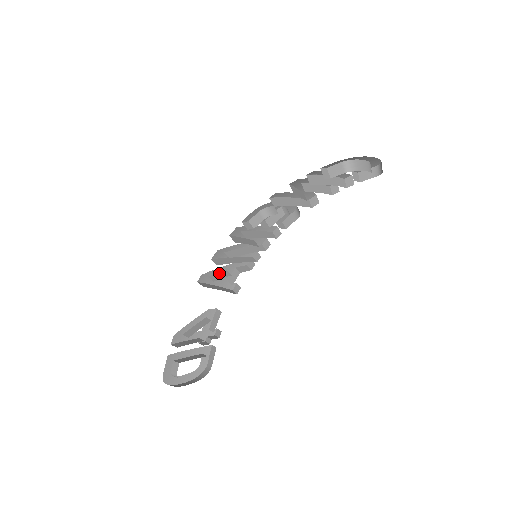
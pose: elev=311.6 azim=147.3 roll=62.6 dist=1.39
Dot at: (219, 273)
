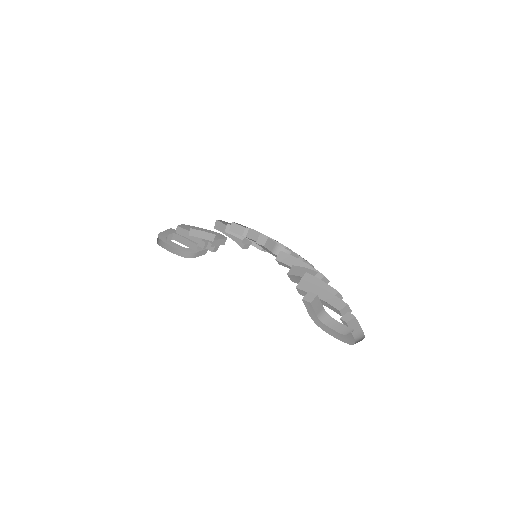
Dot at: occluded
